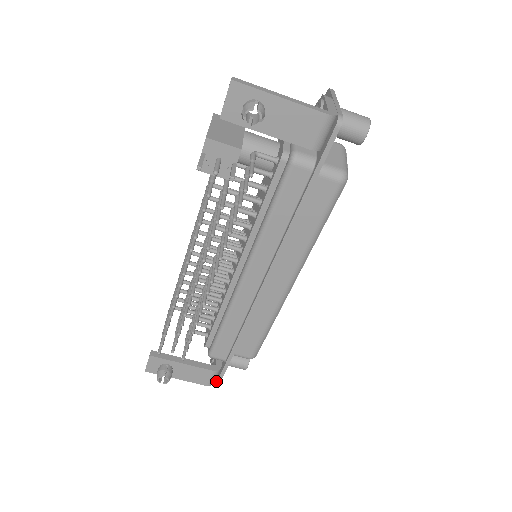
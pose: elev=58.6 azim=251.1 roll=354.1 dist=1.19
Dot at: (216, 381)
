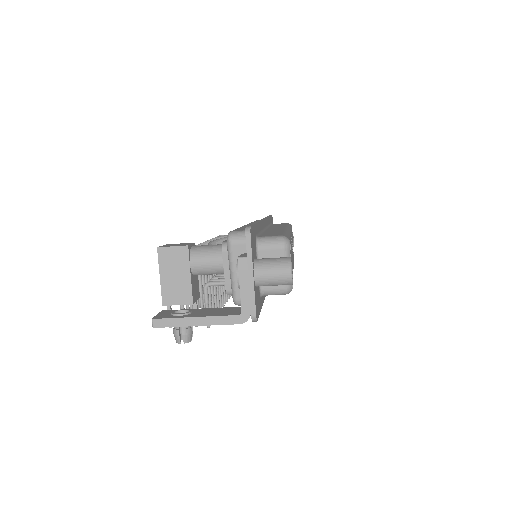
Dot at: occluded
